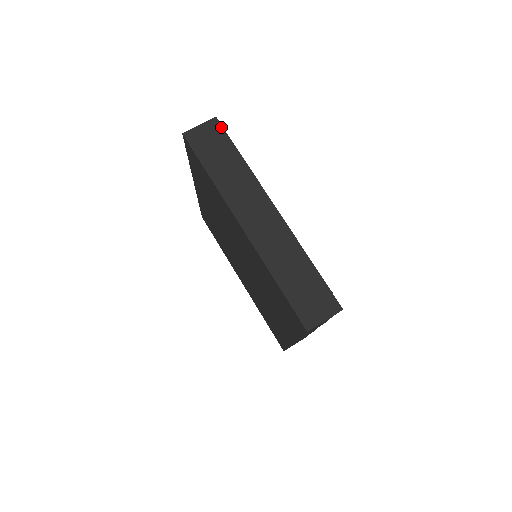
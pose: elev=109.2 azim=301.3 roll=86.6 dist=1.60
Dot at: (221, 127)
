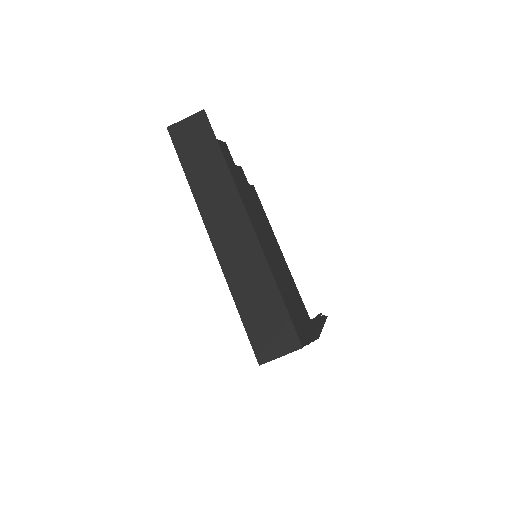
Dot at: (208, 122)
